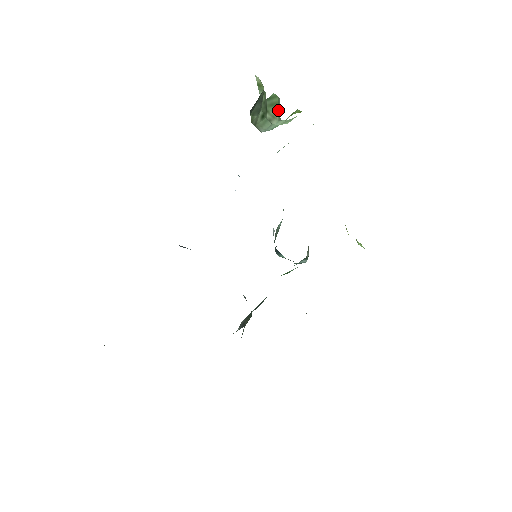
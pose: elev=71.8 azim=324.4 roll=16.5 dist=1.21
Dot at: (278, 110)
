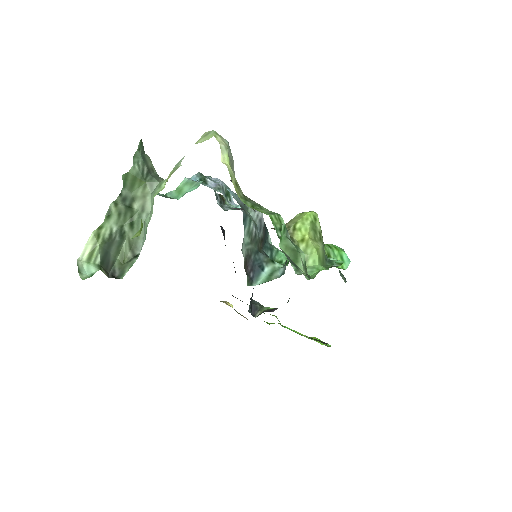
Dot at: (142, 180)
